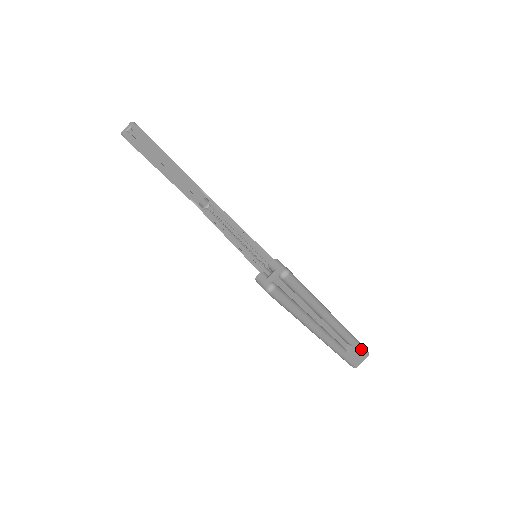
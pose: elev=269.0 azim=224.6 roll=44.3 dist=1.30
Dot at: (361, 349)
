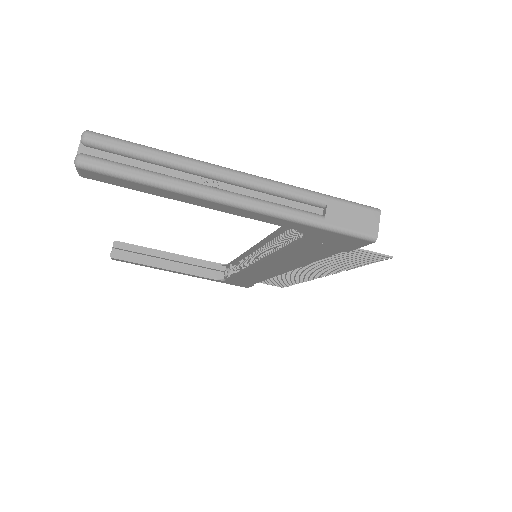
Dot at: (350, 205)
